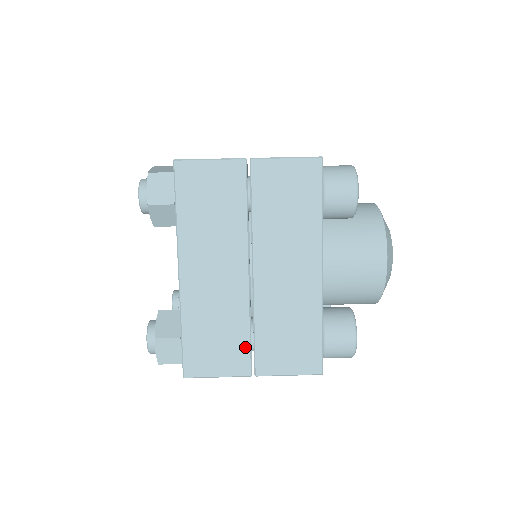
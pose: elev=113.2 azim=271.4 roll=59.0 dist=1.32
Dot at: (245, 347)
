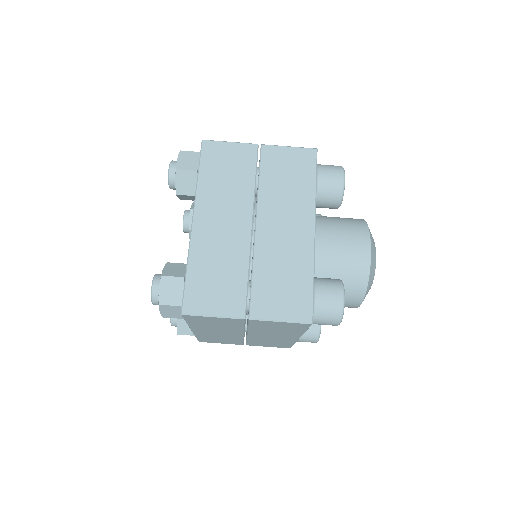
Dot at: (242, 290)
